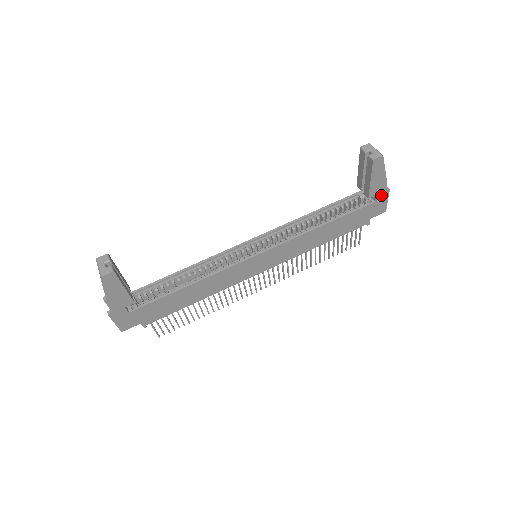
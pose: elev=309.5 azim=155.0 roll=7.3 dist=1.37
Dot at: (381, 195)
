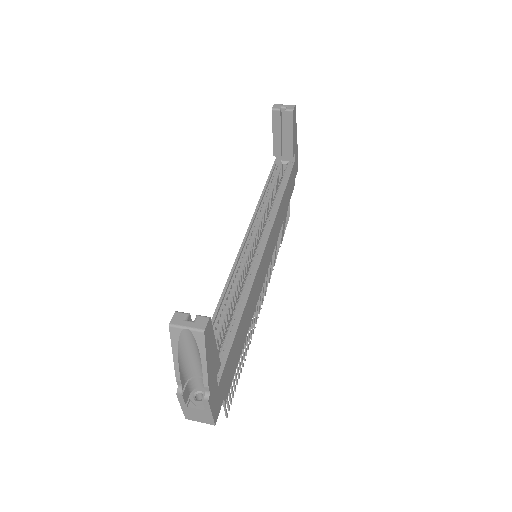
Dot at: (296, 152)
